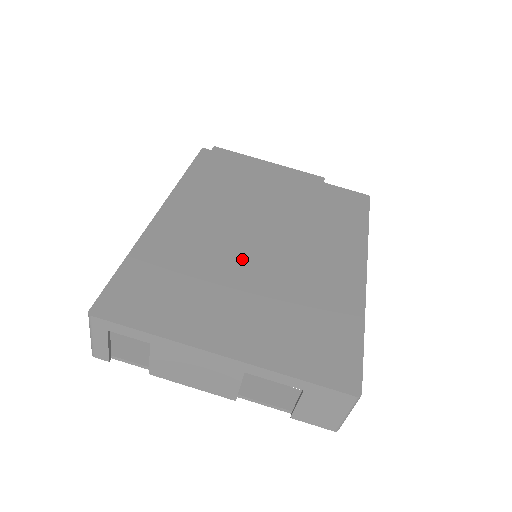
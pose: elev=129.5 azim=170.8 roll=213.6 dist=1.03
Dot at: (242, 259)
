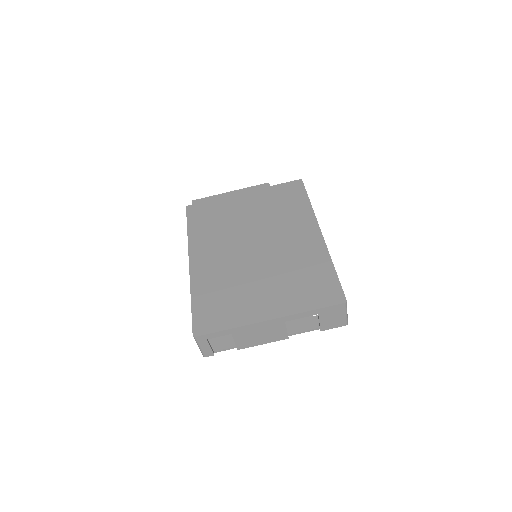
Dot at: (250, 264)
